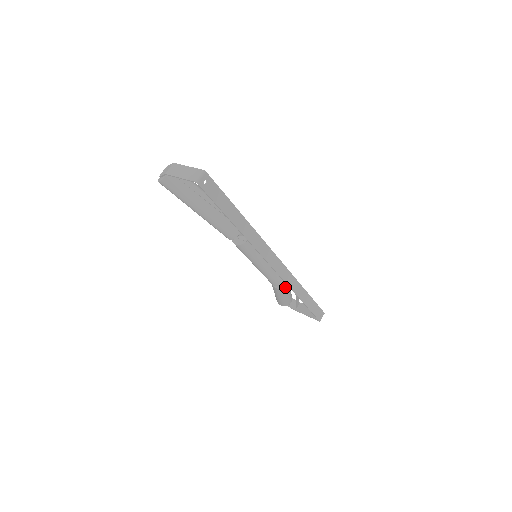
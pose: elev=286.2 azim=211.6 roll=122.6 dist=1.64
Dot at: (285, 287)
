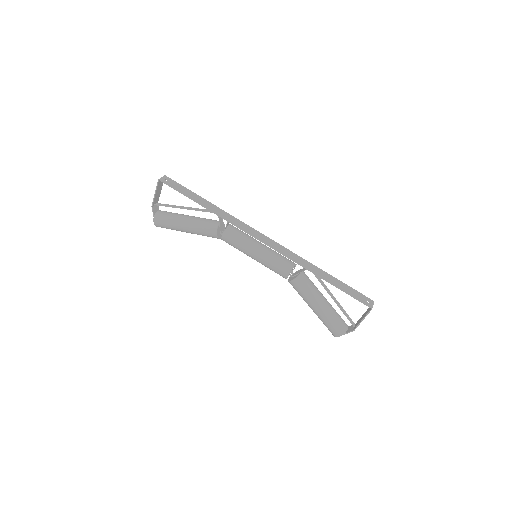
Dot at: (301, 276)
